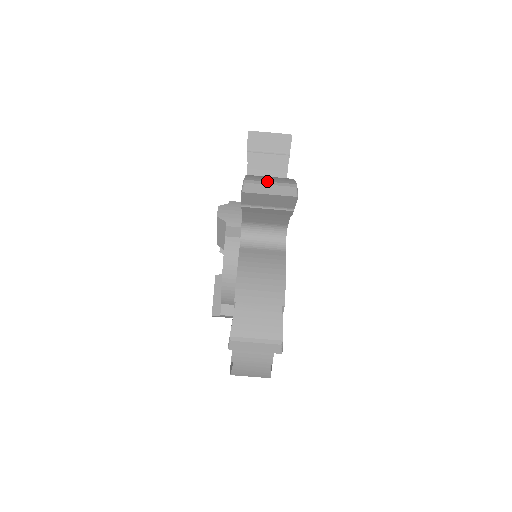
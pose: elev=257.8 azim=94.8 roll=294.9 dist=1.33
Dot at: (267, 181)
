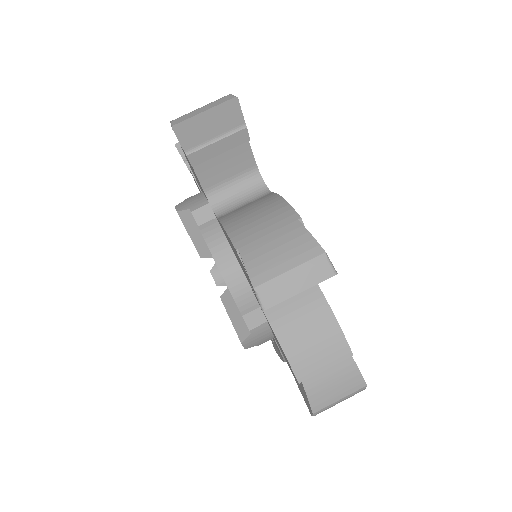
Dot at: (196, 109)
